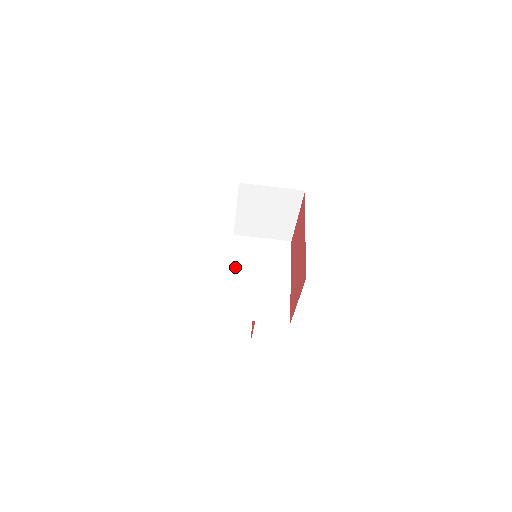
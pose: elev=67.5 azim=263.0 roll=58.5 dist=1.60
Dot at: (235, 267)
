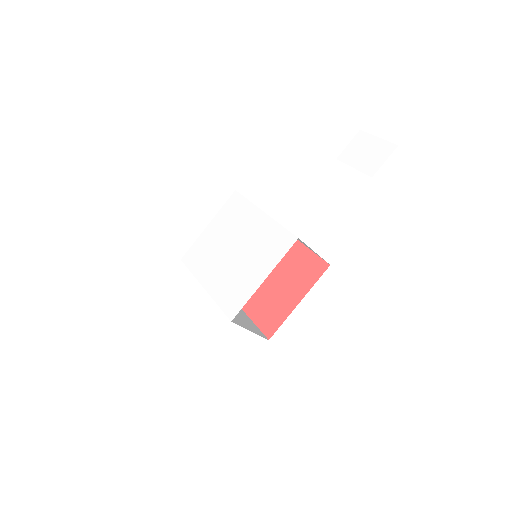
Dot at: occluded
